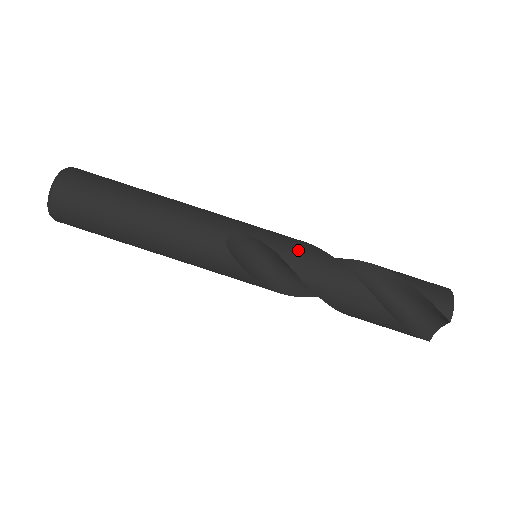
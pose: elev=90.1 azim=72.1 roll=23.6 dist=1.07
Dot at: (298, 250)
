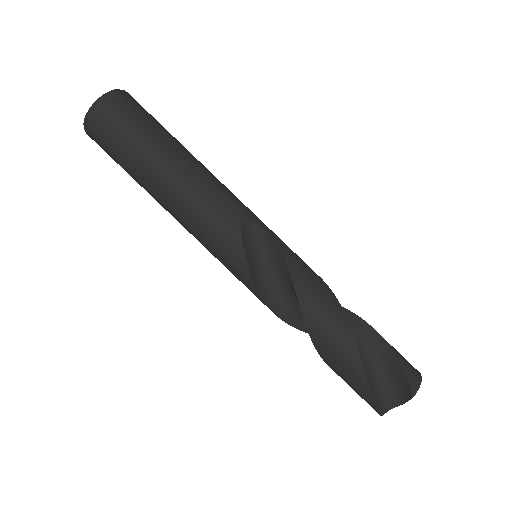
Dot at: (302, 264)
